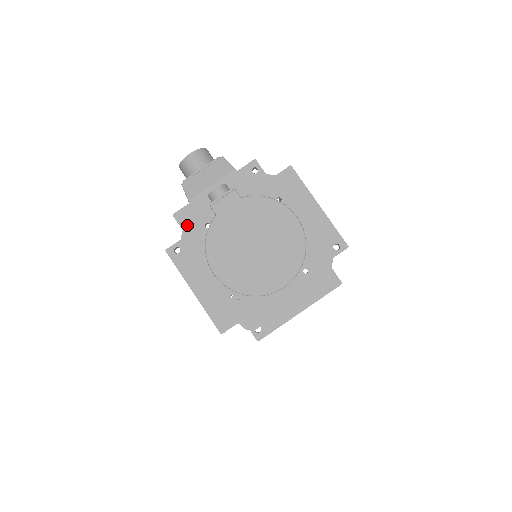
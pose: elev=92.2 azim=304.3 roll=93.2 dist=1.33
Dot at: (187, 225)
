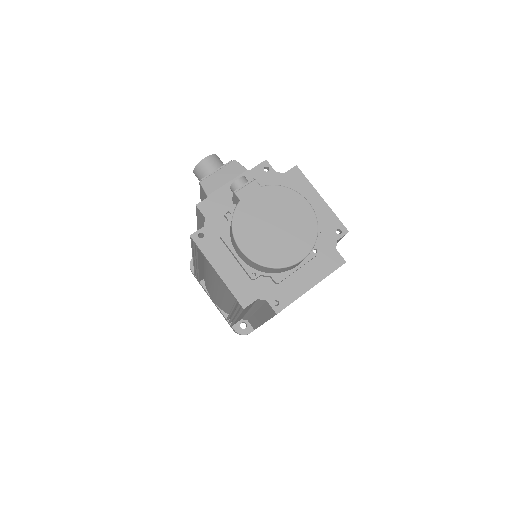
Dot at: (209, 214)
